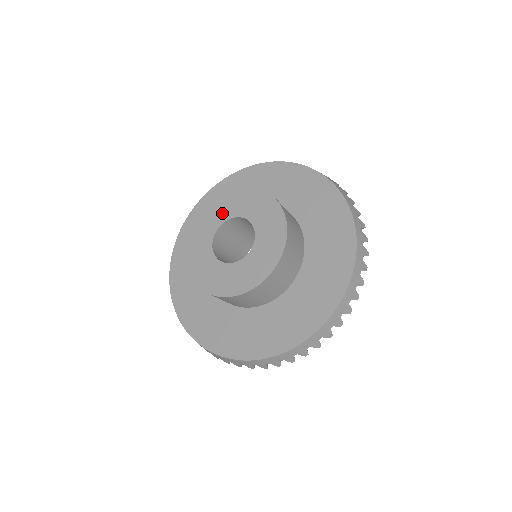
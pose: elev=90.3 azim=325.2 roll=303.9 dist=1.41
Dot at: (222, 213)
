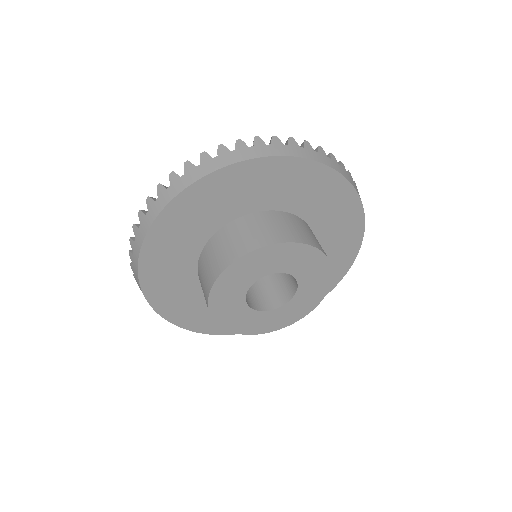
Dot at: (234, 296)
